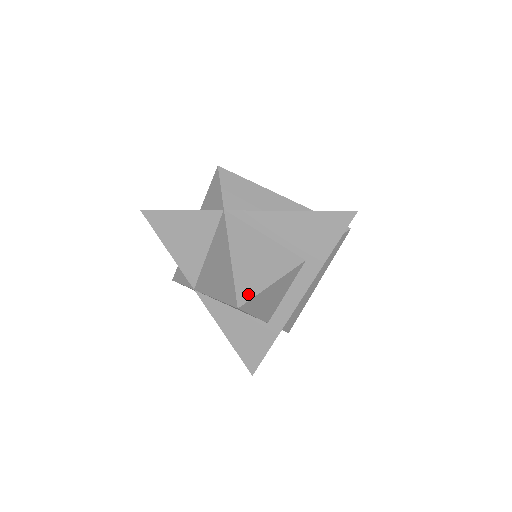
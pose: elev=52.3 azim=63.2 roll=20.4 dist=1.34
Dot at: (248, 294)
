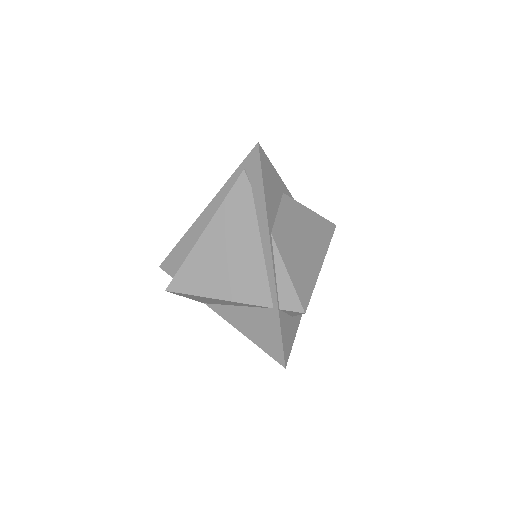
Dot at: occluded
